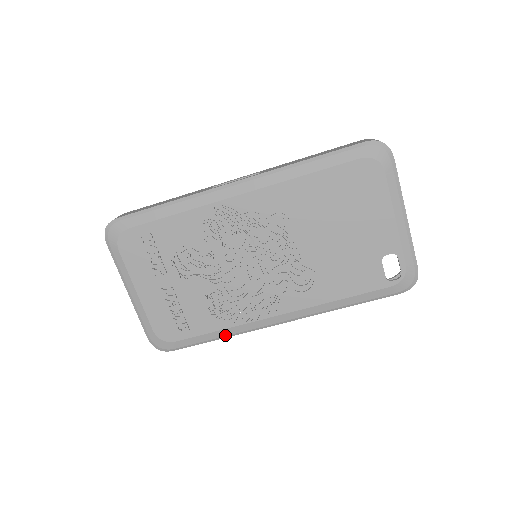
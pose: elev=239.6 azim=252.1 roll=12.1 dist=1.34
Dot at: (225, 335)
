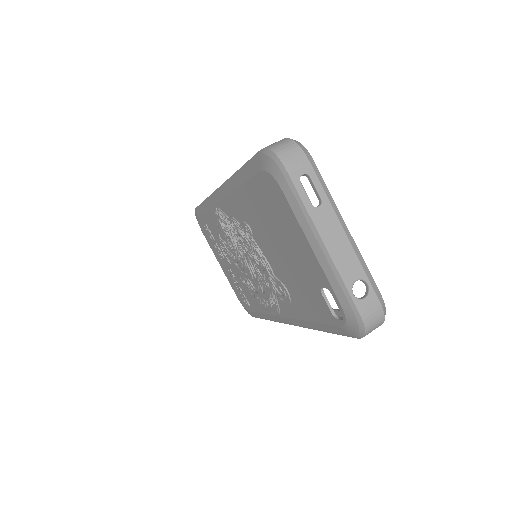
Dot at: (268, 318)
